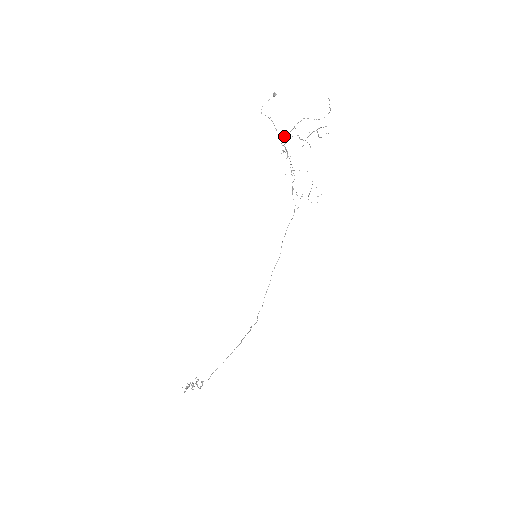
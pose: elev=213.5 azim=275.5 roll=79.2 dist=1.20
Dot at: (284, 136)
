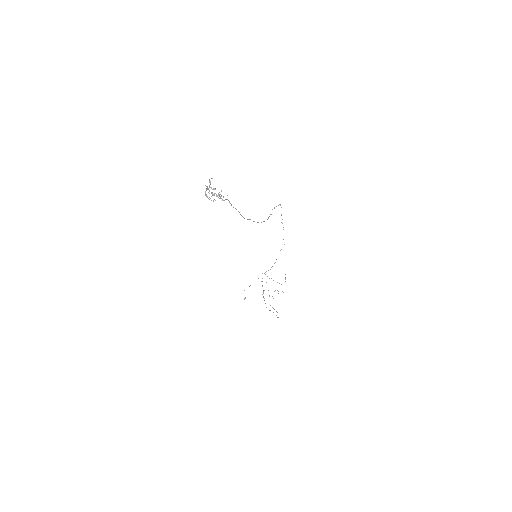
Dot at: occluded
